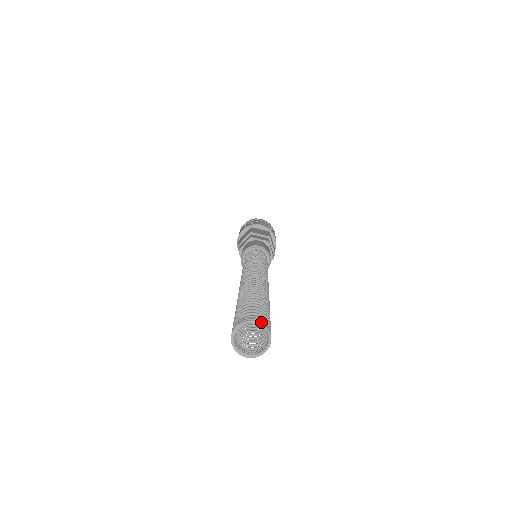
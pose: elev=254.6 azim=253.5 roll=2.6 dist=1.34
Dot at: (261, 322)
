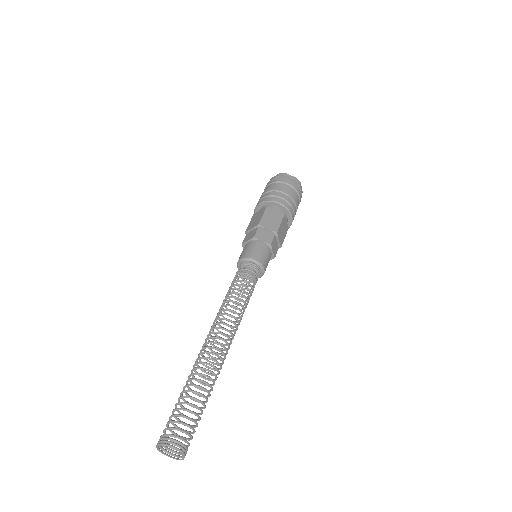
Dot at: (162, 444)
